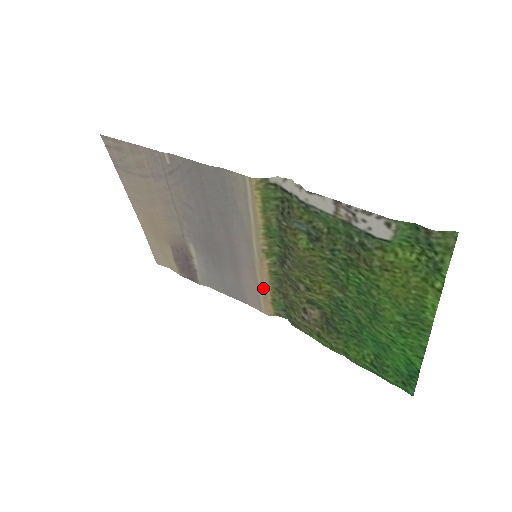
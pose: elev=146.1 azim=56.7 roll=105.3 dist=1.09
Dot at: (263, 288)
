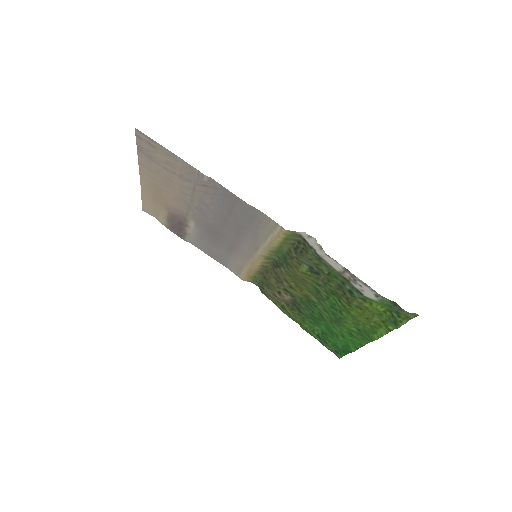
Dot at: (249, 269)
